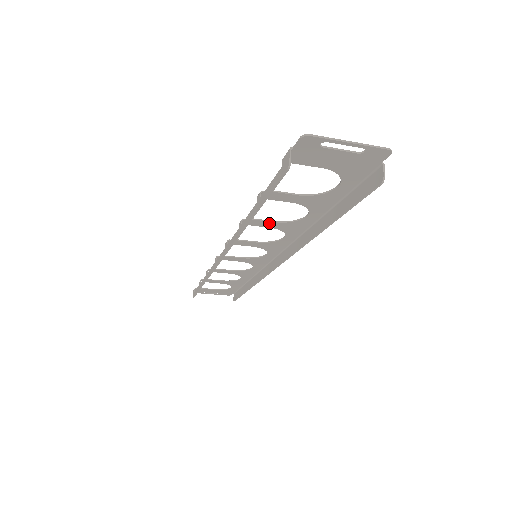
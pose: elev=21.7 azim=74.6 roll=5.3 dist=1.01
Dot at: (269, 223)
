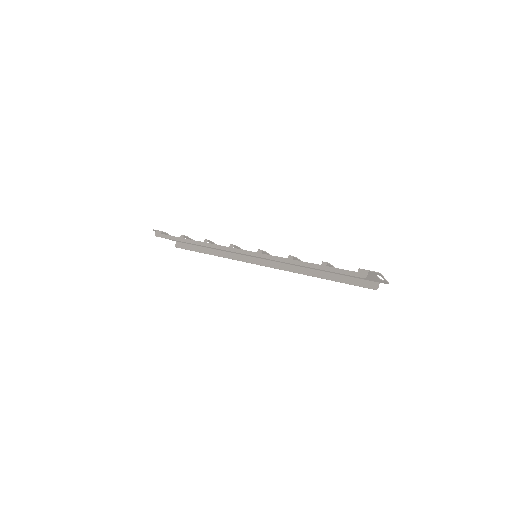
Dot at: occluded
